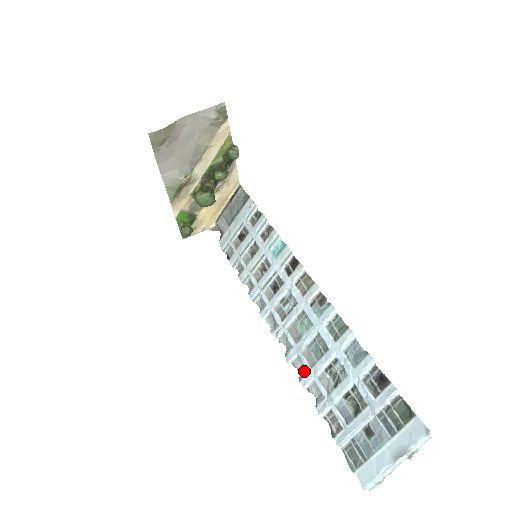
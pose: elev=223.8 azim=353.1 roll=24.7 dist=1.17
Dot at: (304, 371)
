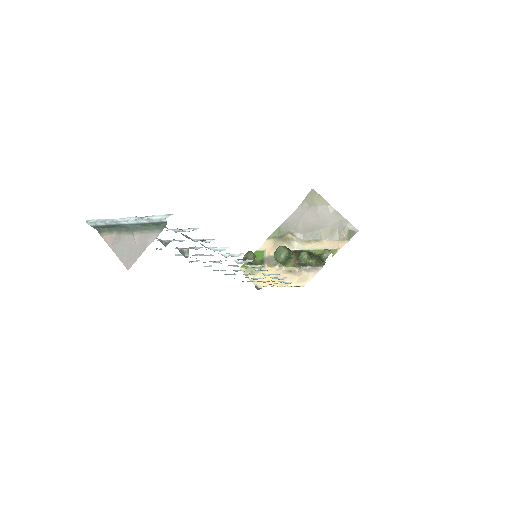
Dot at: occluded
